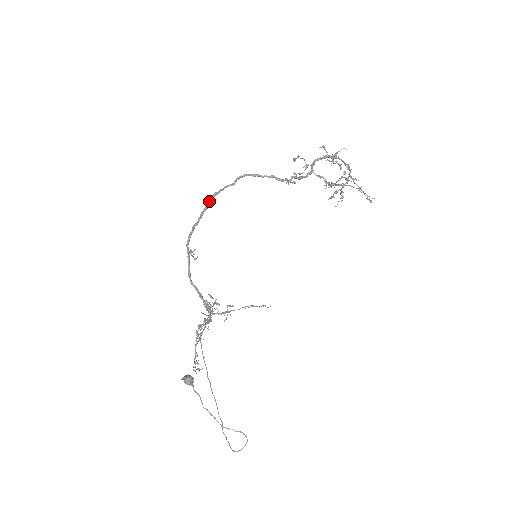
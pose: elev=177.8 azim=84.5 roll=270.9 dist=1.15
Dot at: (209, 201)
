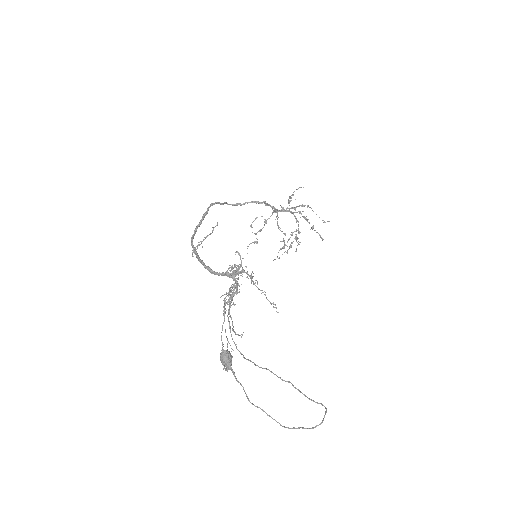
Dot at: (208, 207)
